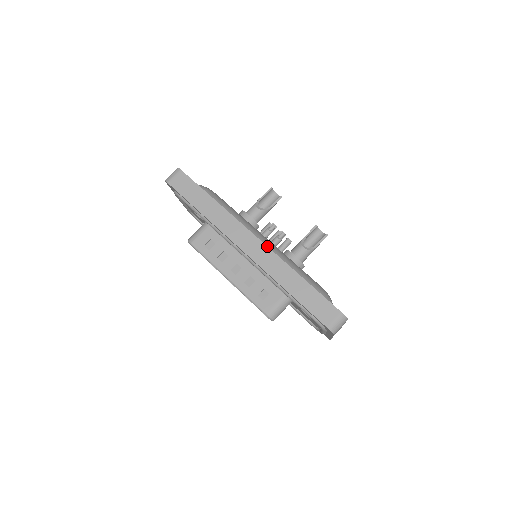
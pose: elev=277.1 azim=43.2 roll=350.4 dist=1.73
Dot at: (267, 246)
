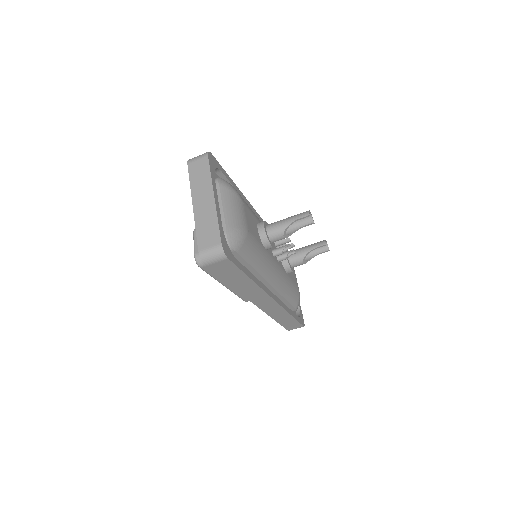
Dot at: (279, 304)
